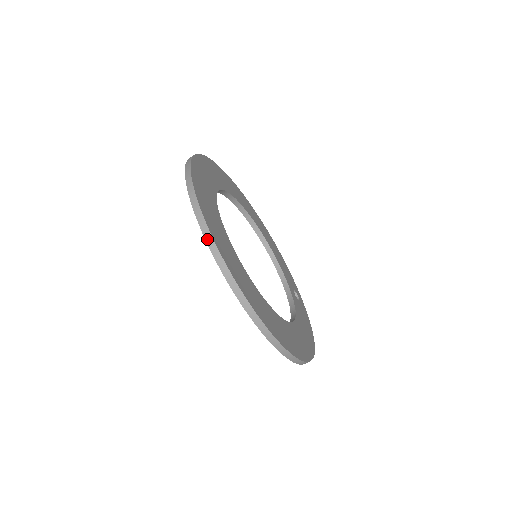
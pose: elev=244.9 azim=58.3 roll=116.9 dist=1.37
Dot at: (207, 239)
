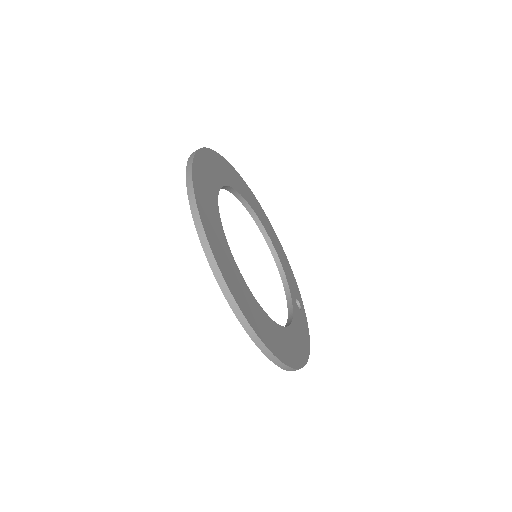
Dot at: (197, 225)
